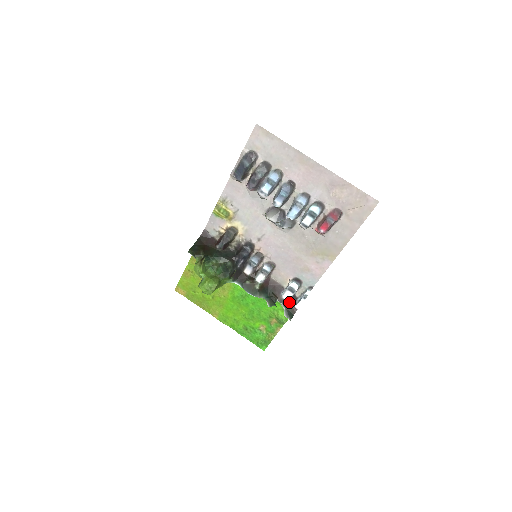
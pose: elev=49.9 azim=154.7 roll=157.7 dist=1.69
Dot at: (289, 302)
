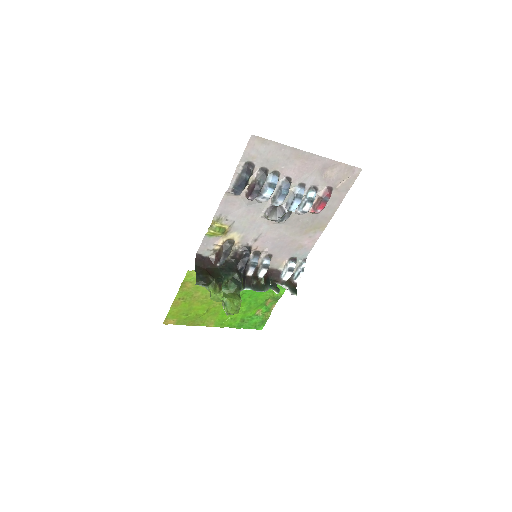
Dot at: (288, 280)
